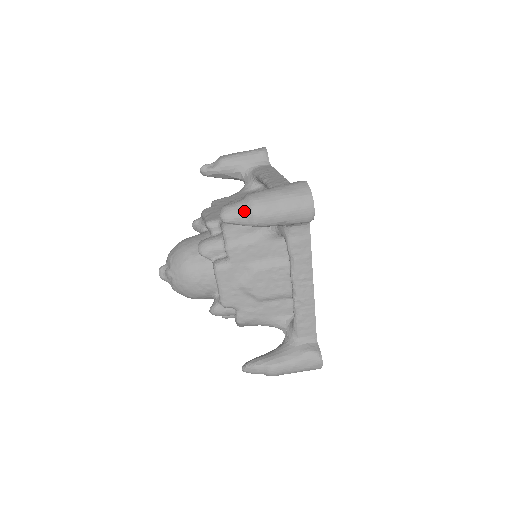
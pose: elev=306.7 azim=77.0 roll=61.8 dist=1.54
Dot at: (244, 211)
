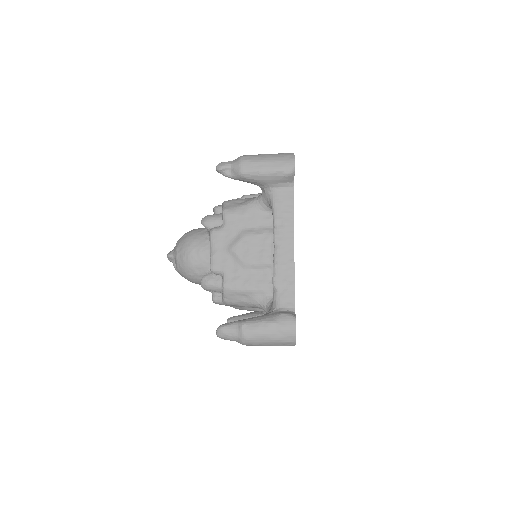
Dot at: (236, 340)
